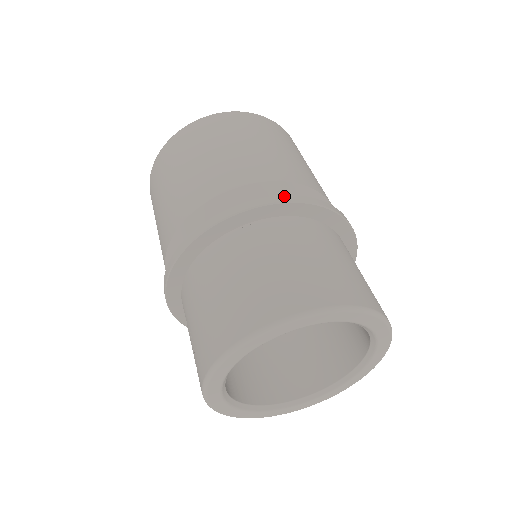
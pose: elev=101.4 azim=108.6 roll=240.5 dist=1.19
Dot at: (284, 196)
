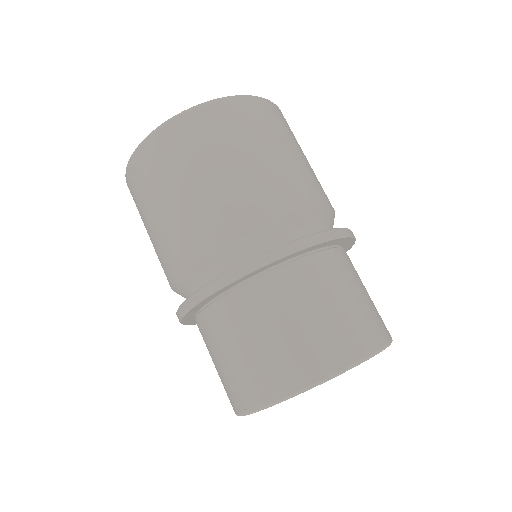
Dot at: (235, 270)
